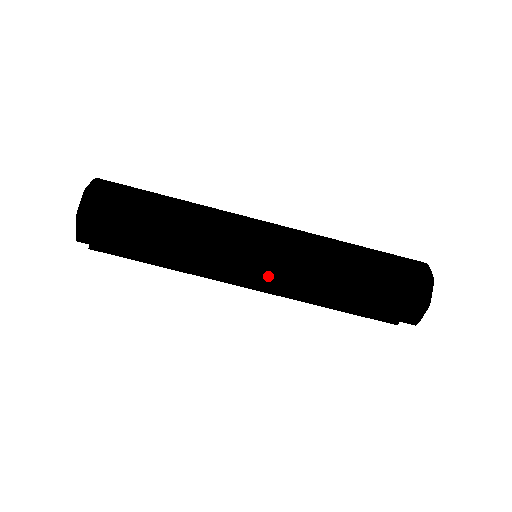
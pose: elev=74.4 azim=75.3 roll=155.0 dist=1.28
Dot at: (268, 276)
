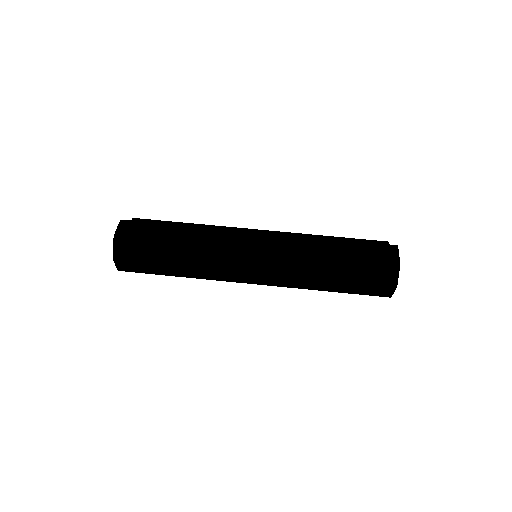
Dot at: (264, 279)
